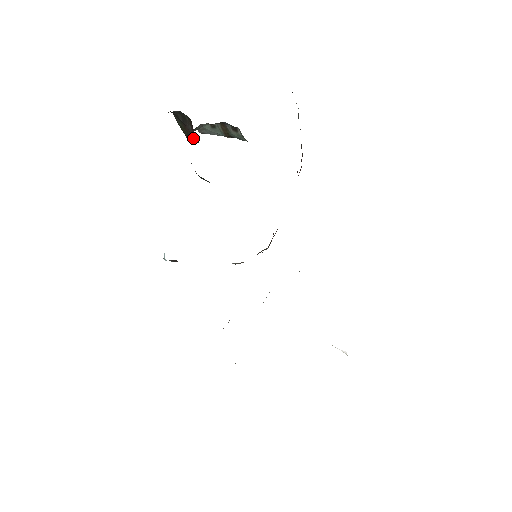
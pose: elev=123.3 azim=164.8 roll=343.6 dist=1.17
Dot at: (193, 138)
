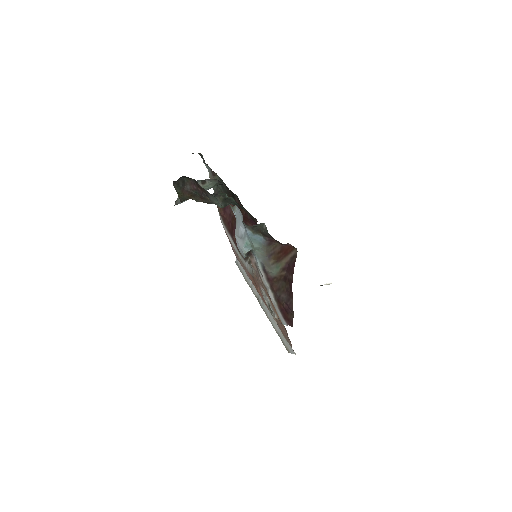
Dot at: (187, 198)
